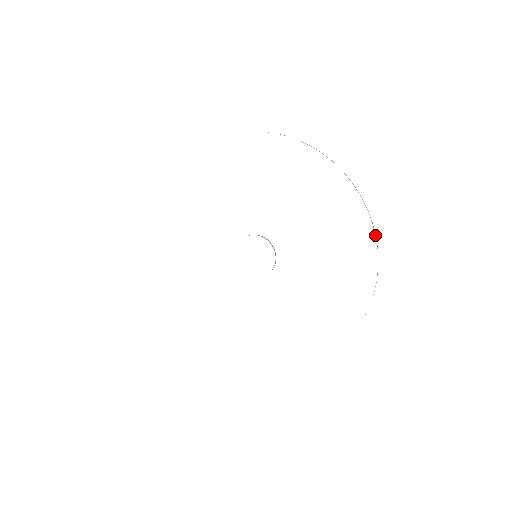
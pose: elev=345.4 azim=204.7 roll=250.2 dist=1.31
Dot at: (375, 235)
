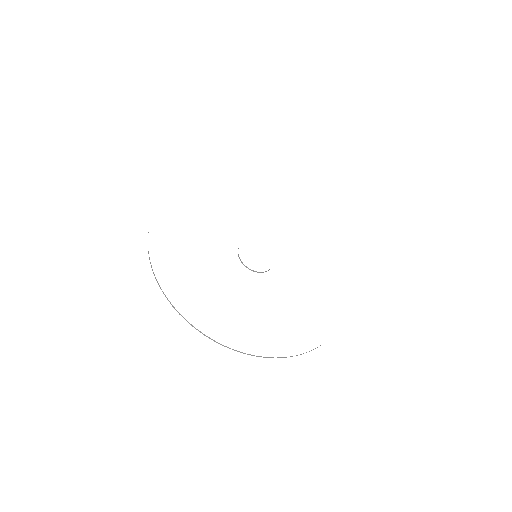
Dot at: occluded
